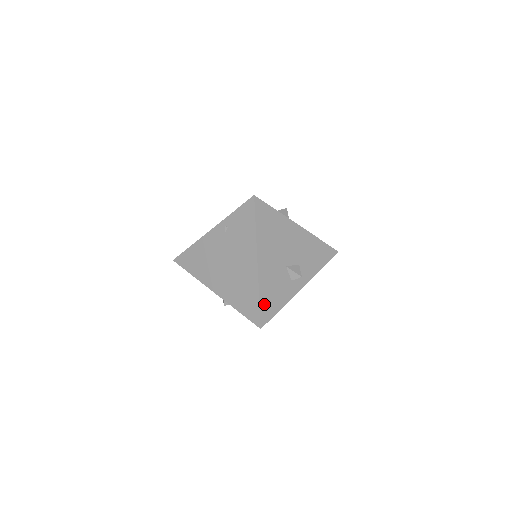
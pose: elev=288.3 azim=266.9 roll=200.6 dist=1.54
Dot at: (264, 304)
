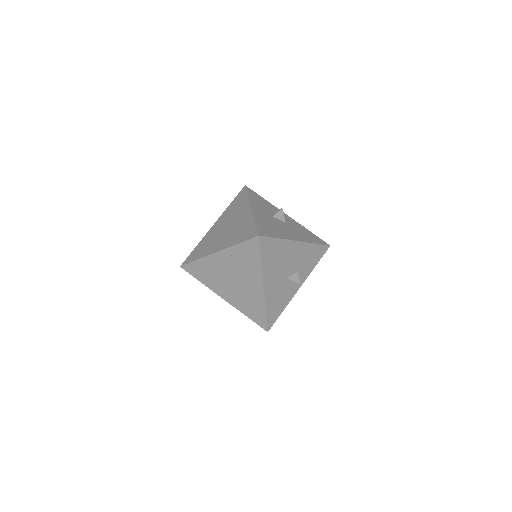
Dot at: (270, 314)
